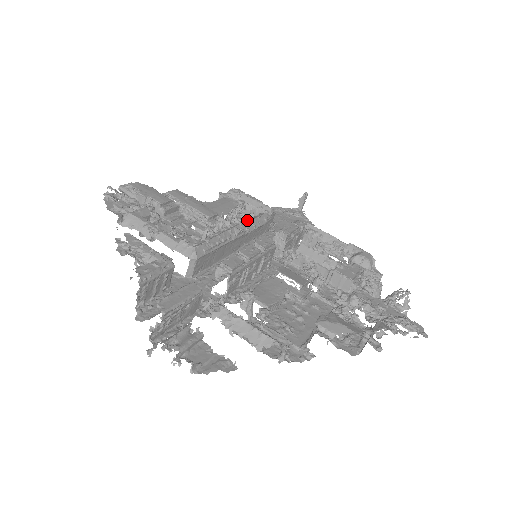
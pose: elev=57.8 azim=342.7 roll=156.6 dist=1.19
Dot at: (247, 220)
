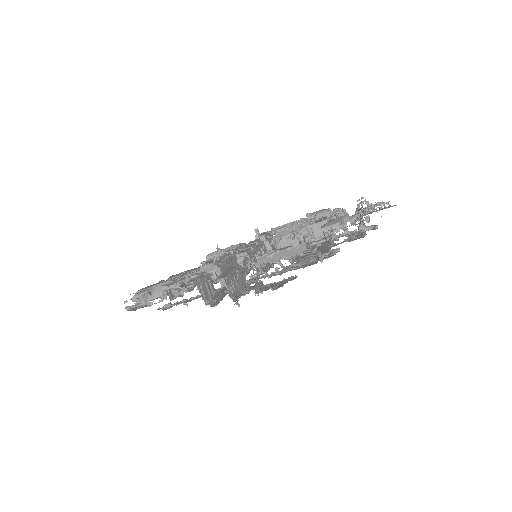
Dot at: occluded
